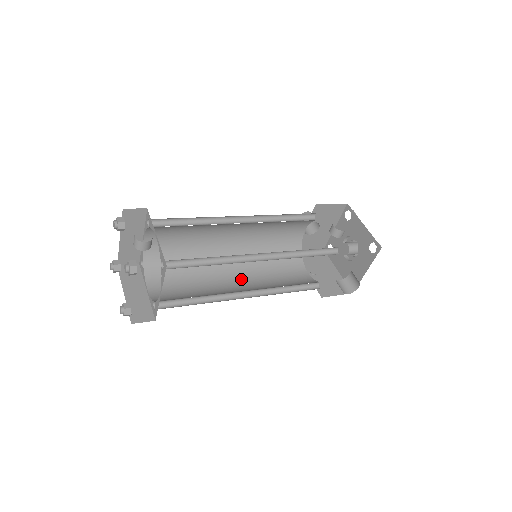
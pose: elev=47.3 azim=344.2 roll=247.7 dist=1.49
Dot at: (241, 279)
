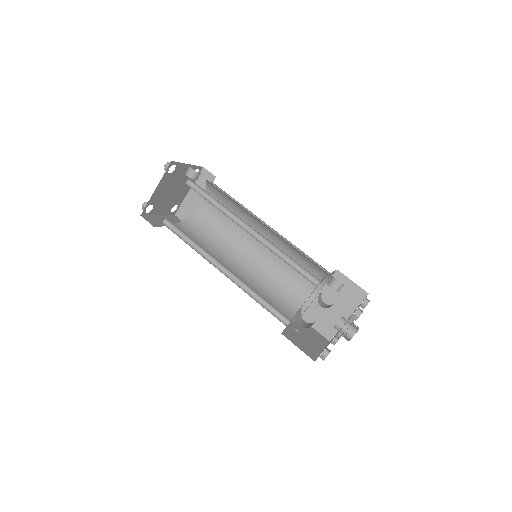
Dot at: occluded
